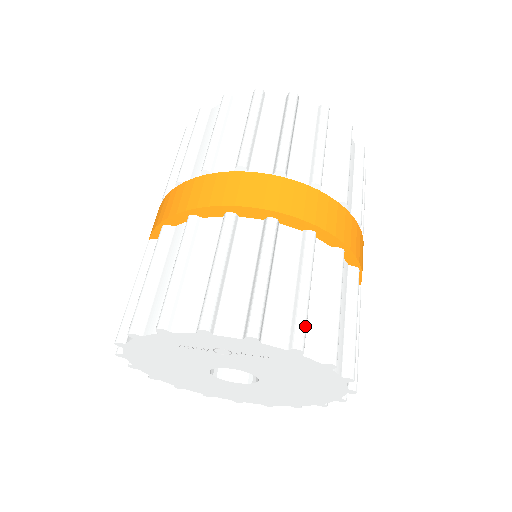
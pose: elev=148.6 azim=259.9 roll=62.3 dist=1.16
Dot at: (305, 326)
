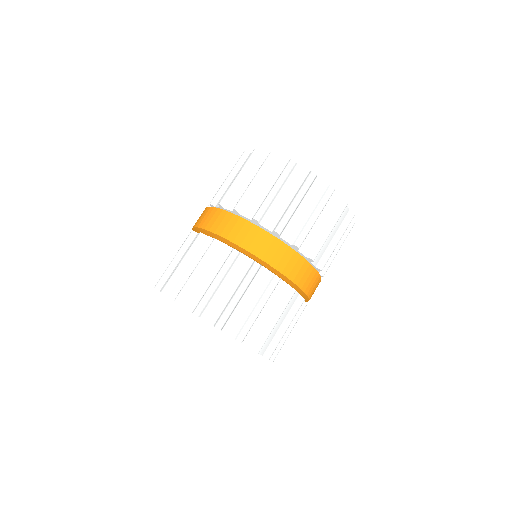
Dot at: (227, 317)
